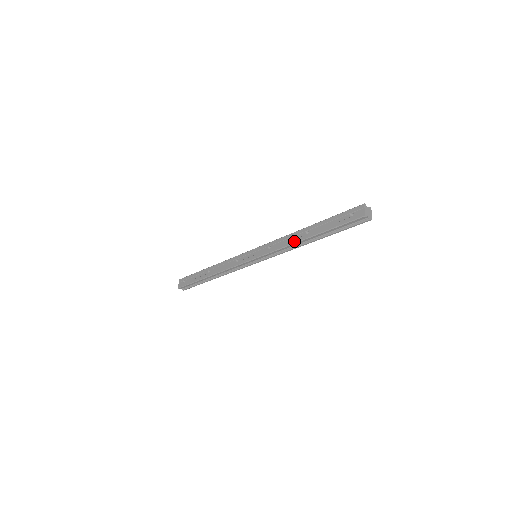
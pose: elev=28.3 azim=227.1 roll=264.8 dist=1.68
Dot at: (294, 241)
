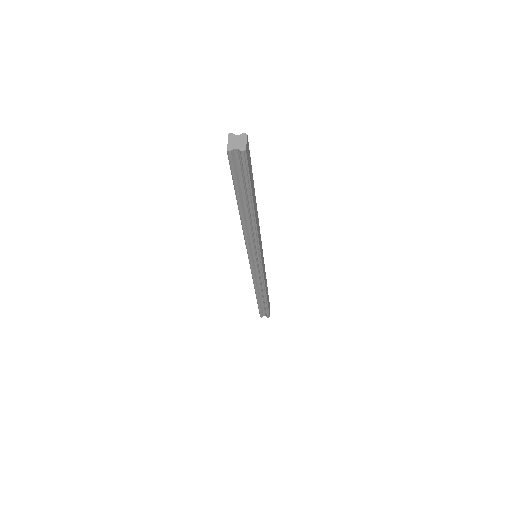
Dot at: (241, 223)
